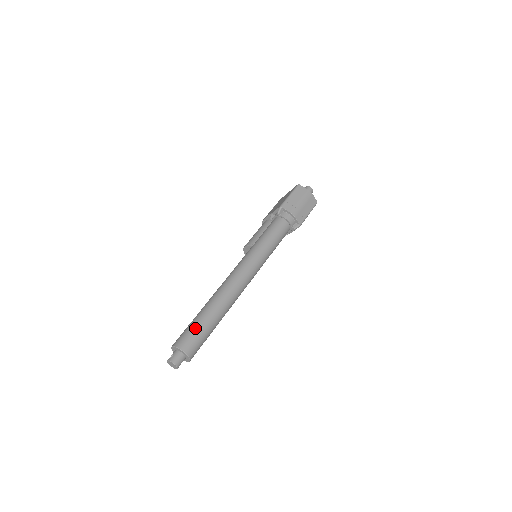
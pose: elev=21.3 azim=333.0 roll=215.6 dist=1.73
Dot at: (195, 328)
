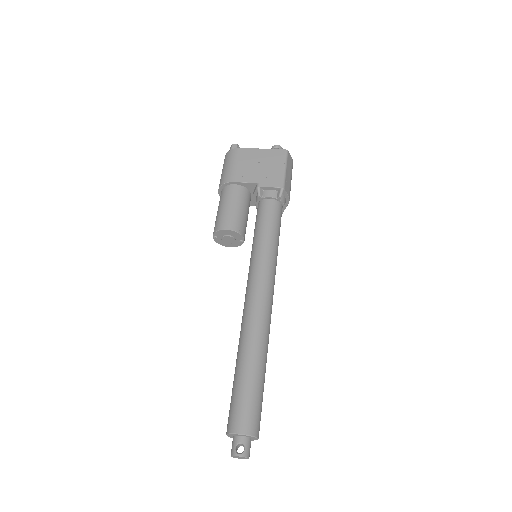
Dot at: (260, 399)
